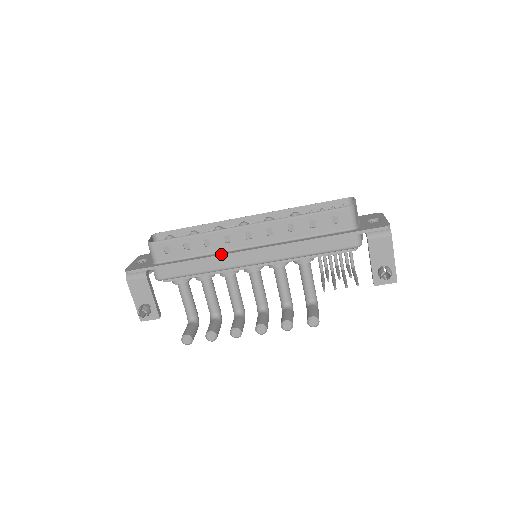
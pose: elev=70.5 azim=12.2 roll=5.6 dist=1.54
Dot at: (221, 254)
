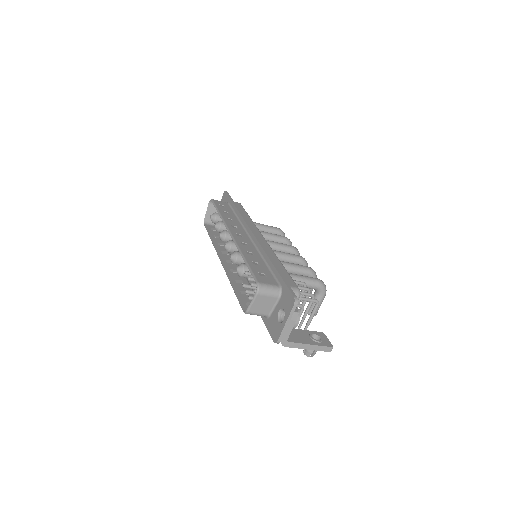
Dot at: occluded
